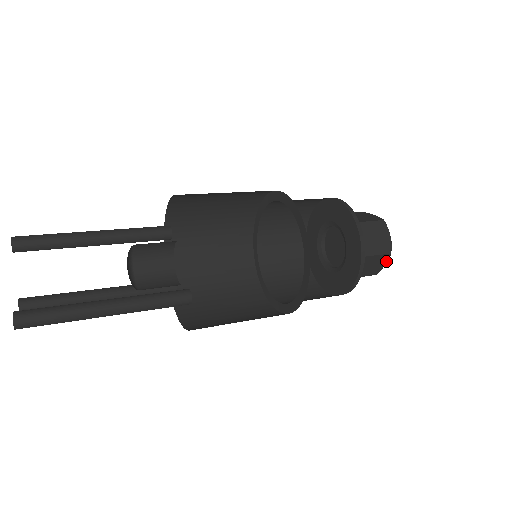
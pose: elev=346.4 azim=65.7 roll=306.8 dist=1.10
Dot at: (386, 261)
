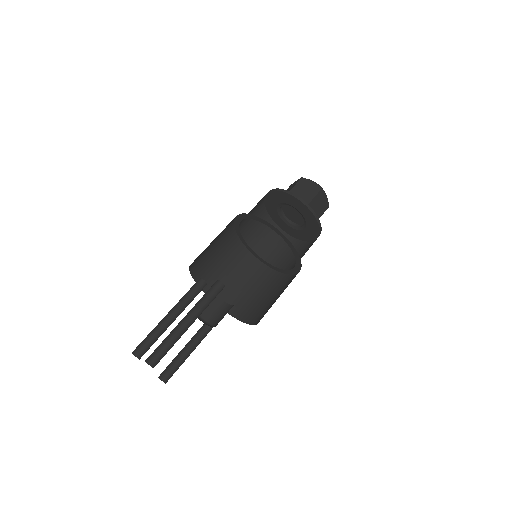
Dot at: occluded
